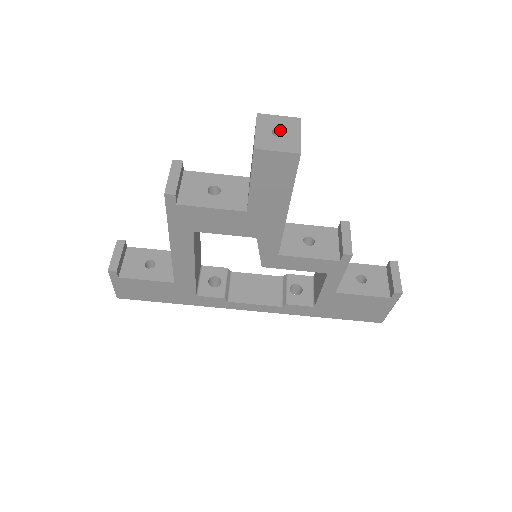
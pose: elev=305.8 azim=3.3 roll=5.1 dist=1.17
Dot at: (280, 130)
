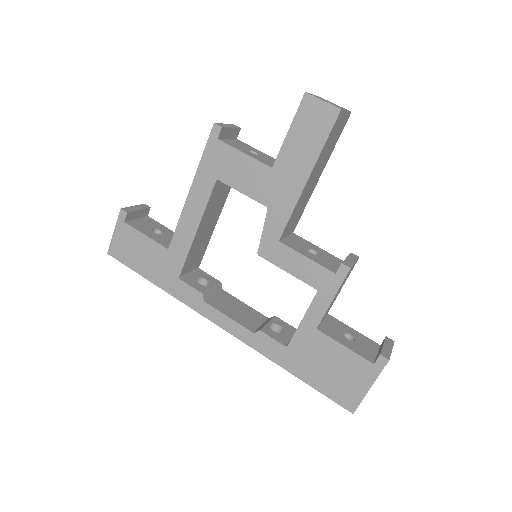
Dot at: occluded
